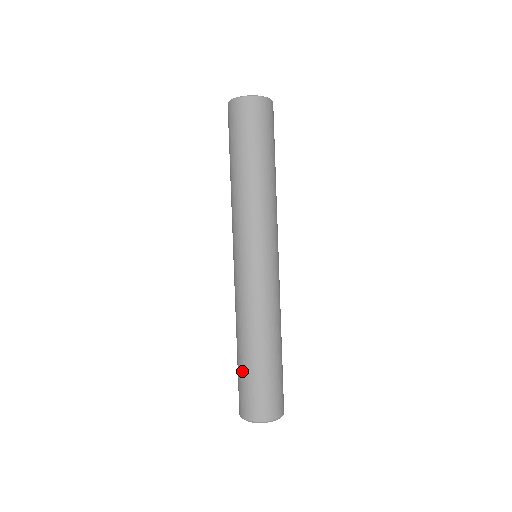
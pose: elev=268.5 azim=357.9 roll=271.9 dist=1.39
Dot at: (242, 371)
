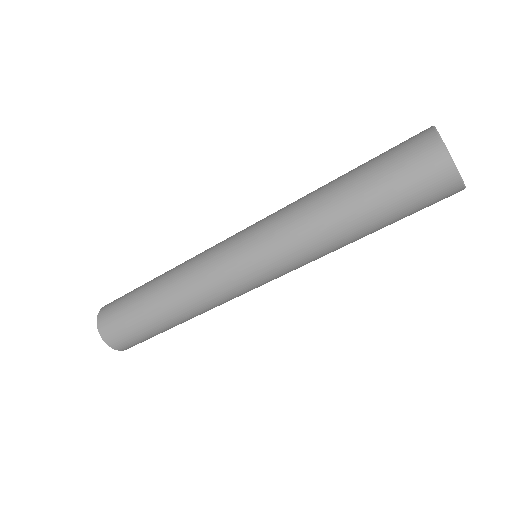
Dot at: (134, 300)
